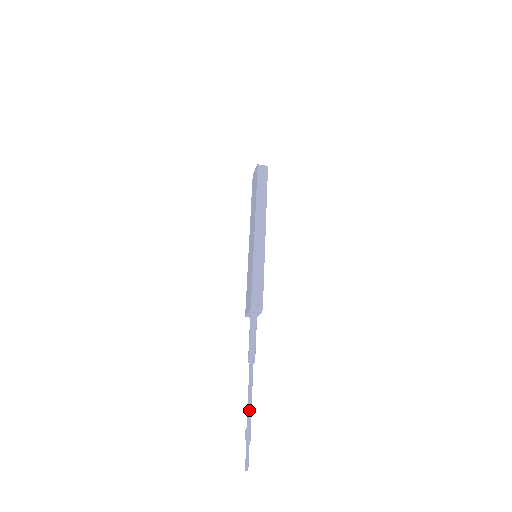
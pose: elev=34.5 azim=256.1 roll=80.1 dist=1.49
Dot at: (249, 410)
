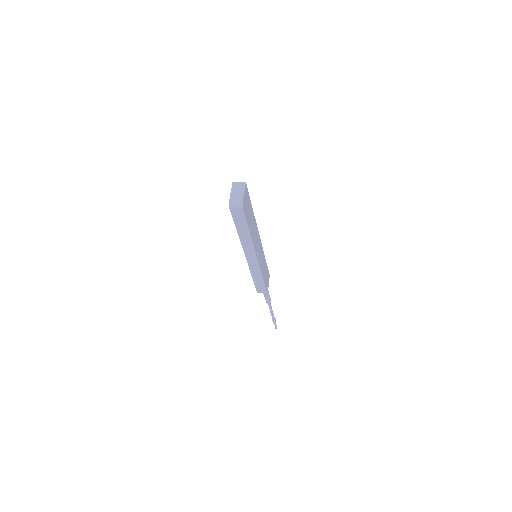
Dot at: (272, 316)
